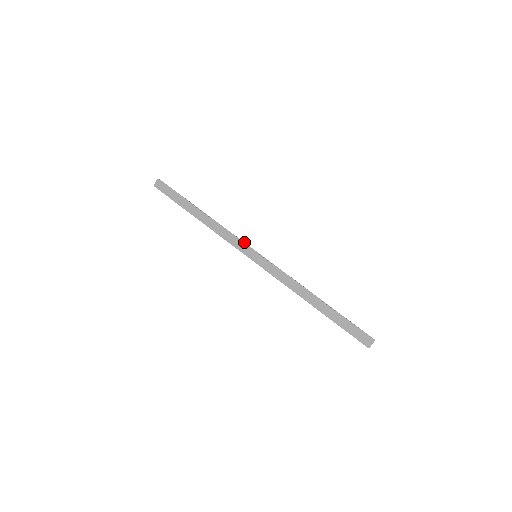
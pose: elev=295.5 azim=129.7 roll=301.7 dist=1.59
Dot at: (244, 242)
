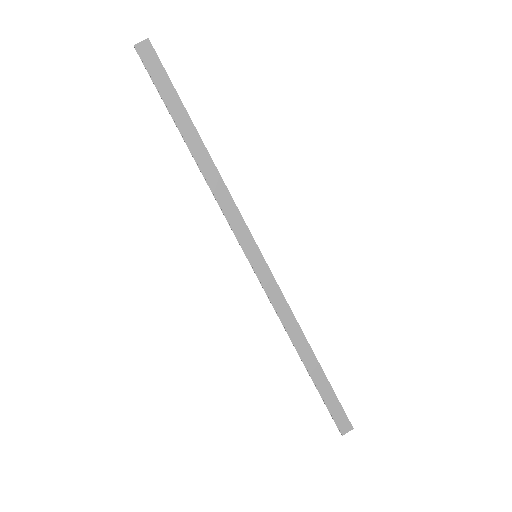
Dot at: (247, 226)
